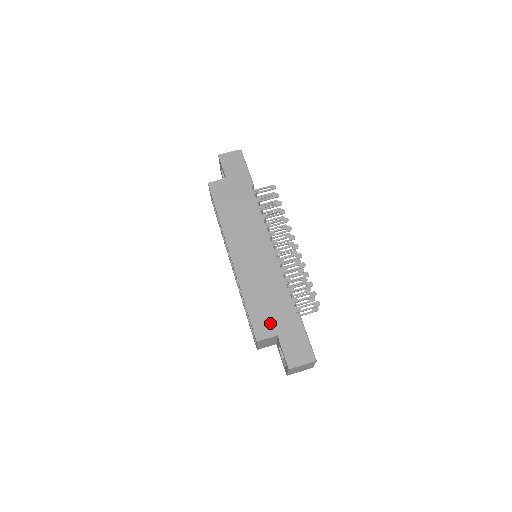
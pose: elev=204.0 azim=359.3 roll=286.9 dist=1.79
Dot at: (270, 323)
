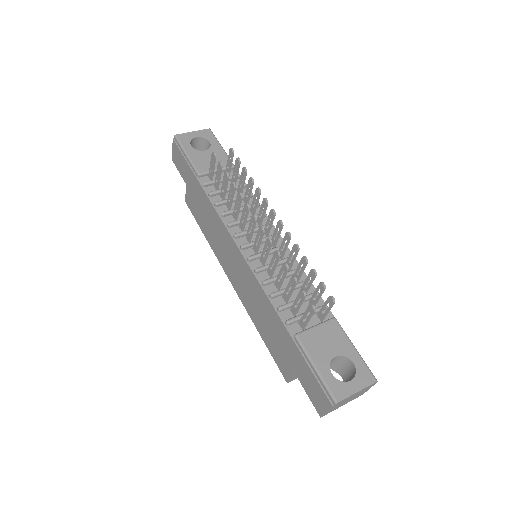
Dot at: (283, 358)
